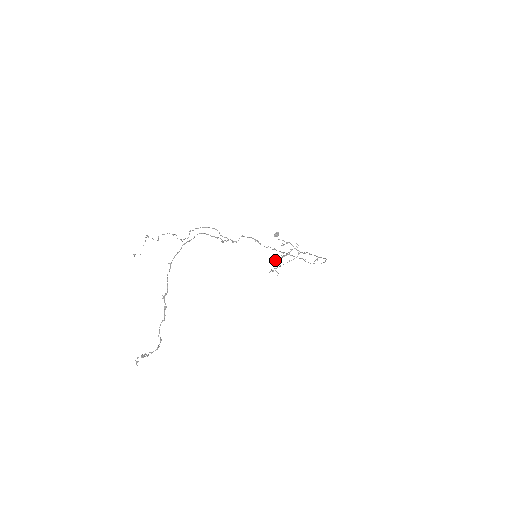
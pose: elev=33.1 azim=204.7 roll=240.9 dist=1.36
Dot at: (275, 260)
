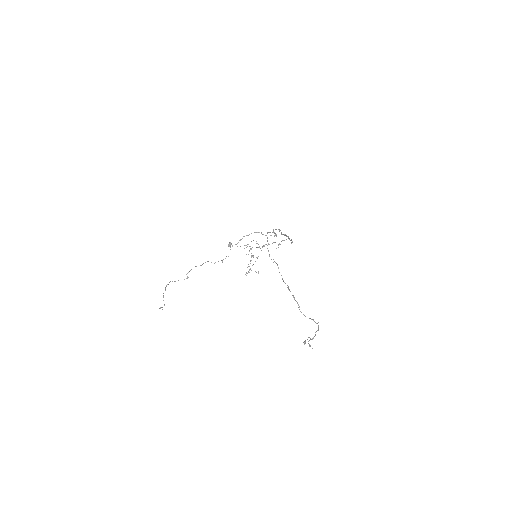
Dot at: occluded
